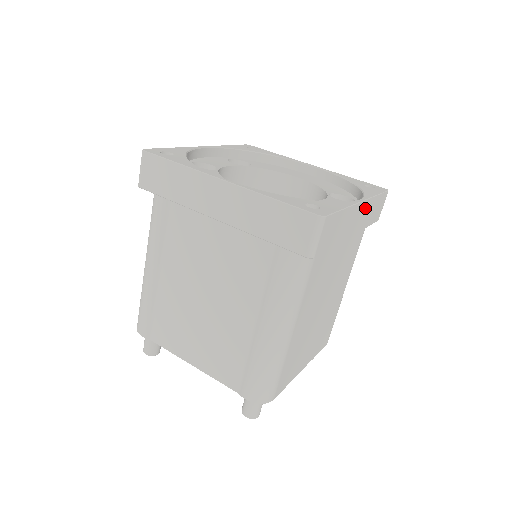
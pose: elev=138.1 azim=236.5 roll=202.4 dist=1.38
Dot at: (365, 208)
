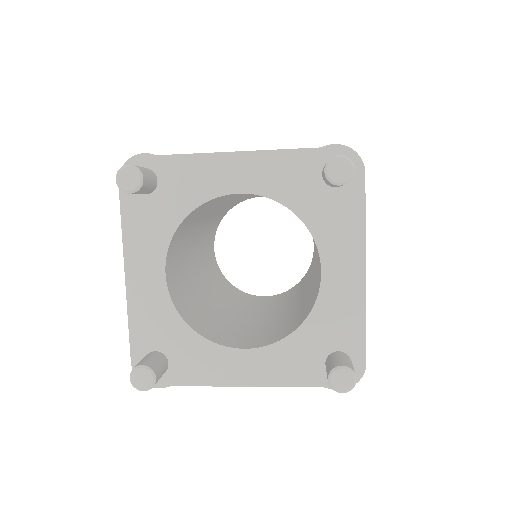
Dot at: occluded
